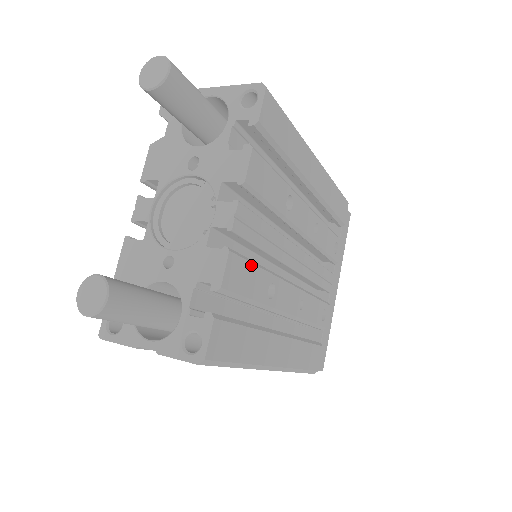
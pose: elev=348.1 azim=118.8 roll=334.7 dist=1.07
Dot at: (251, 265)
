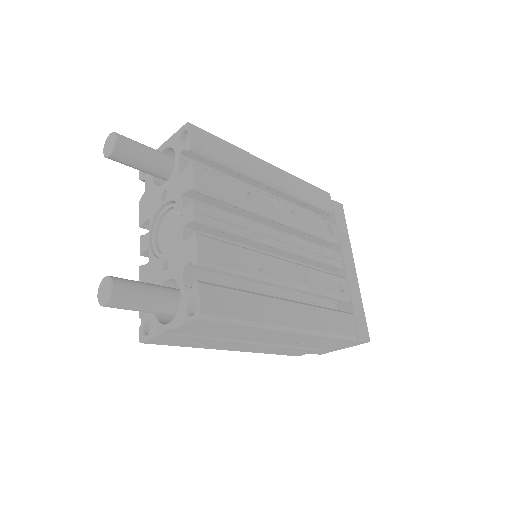
Dot at: (225, 244)
